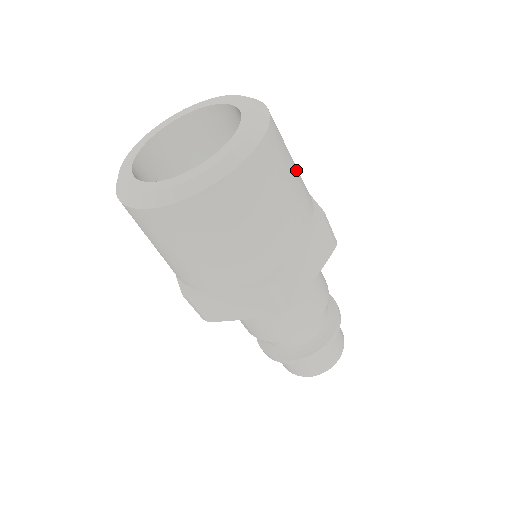
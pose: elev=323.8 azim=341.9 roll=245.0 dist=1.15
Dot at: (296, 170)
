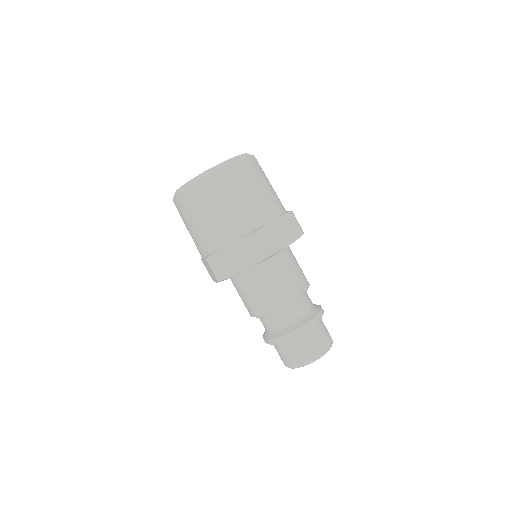
Dot at: (247, 200)
